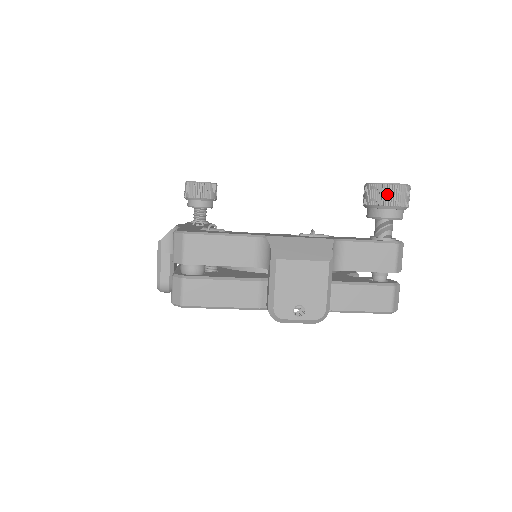
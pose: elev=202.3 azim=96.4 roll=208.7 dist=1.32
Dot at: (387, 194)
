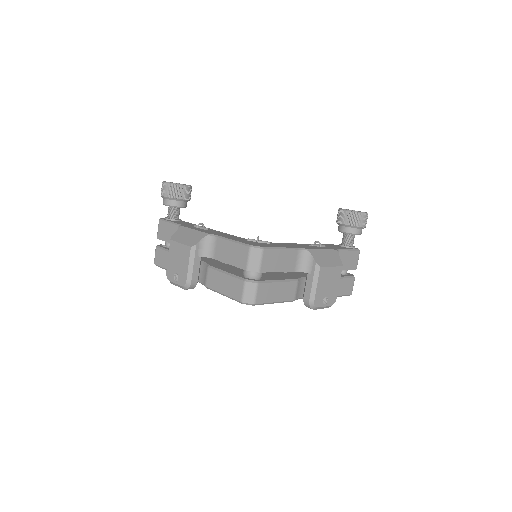
Dot at: (361, 219)
